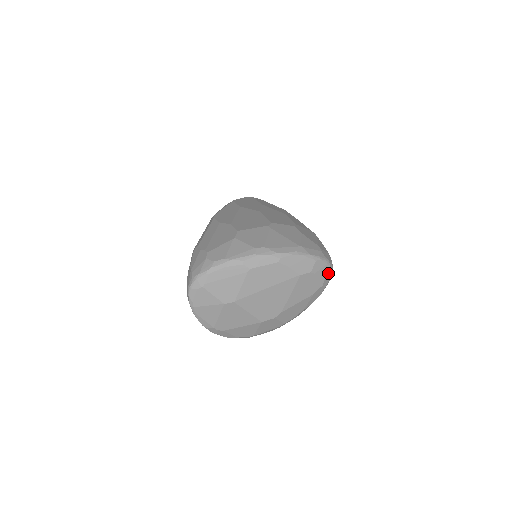
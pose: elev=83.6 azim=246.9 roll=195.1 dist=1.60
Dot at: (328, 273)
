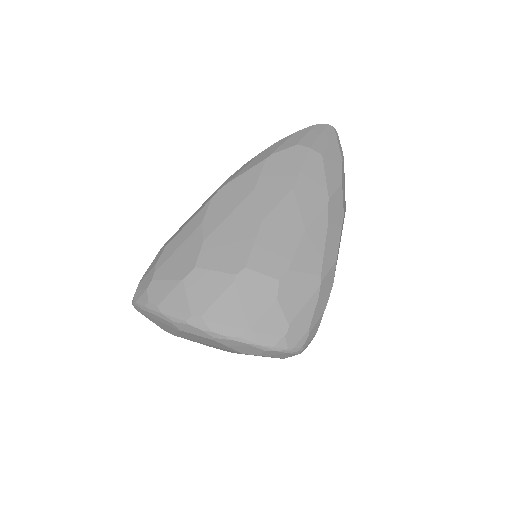
Dot at: (291, 355)
